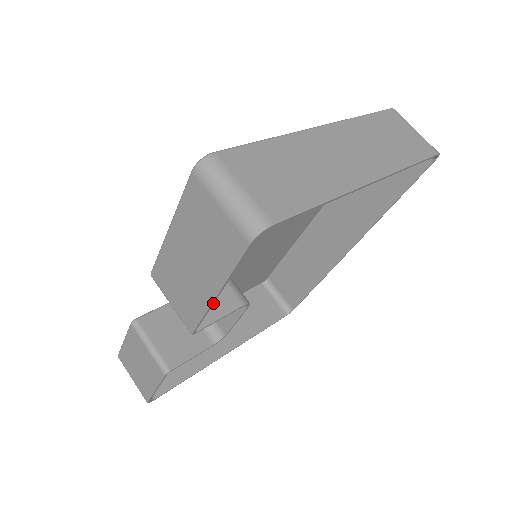
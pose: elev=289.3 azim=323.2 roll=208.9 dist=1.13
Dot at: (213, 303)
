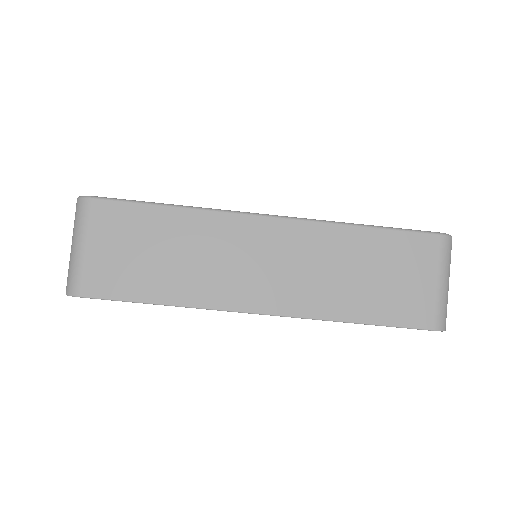
Dot at: occluded
